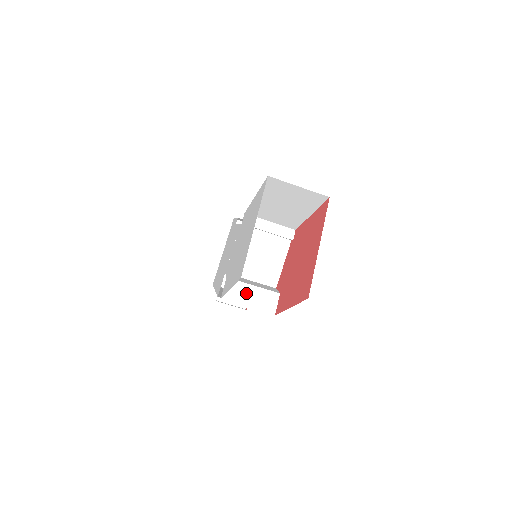
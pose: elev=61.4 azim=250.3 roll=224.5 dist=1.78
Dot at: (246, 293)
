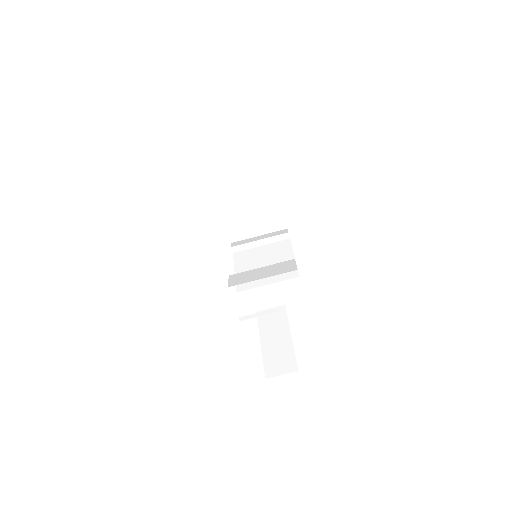
Dot at: (255, 273)
